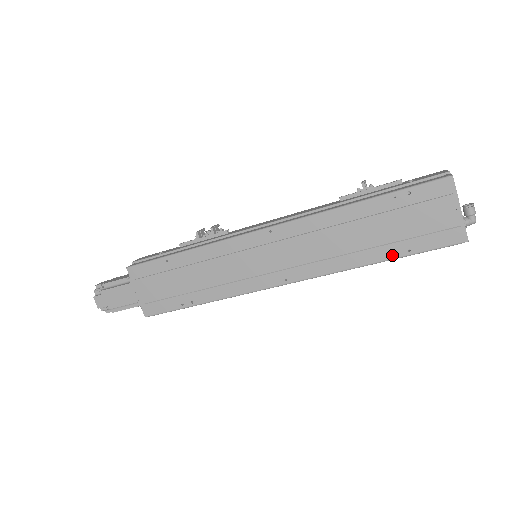
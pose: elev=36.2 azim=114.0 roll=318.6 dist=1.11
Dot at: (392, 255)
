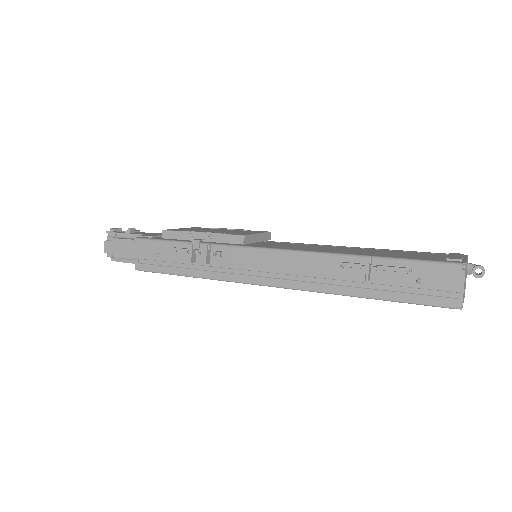
Dot at: occluded
